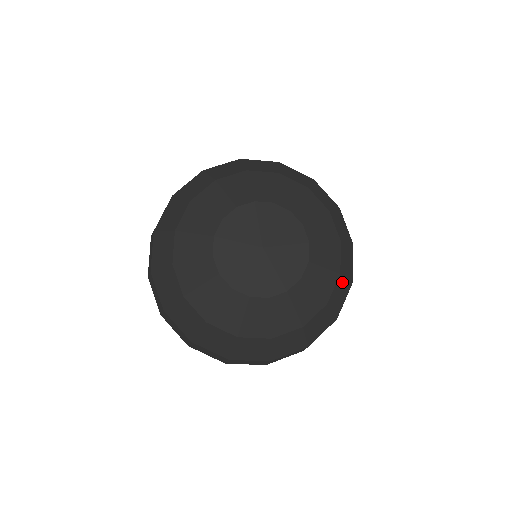
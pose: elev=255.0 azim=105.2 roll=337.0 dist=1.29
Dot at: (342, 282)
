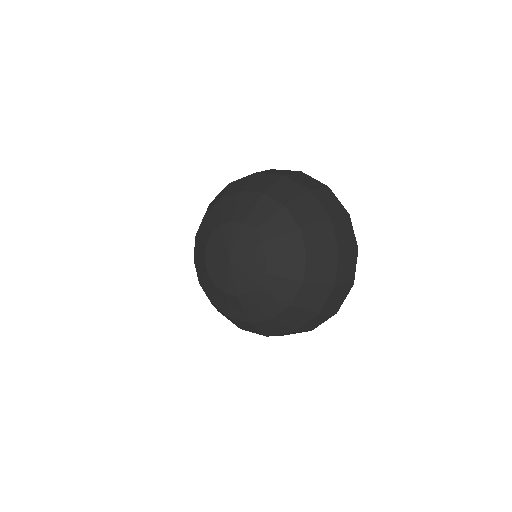
Dot at: (276, 324)
